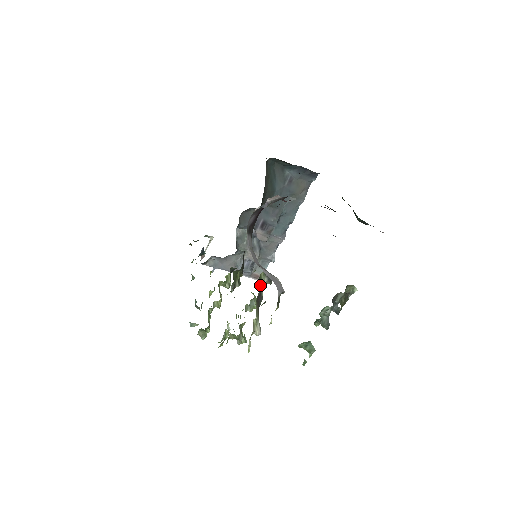
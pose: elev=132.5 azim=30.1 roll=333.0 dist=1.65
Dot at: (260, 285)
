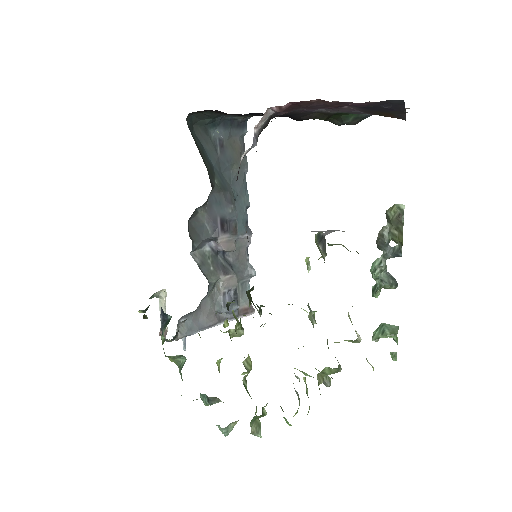
Dot at: occluded
